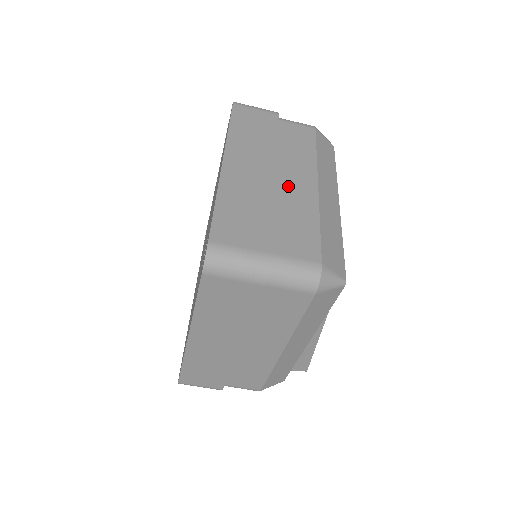
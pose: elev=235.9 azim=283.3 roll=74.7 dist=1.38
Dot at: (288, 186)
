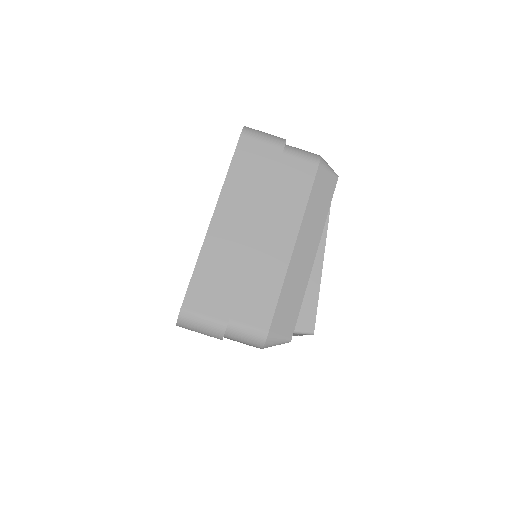
Dot at: occluded
